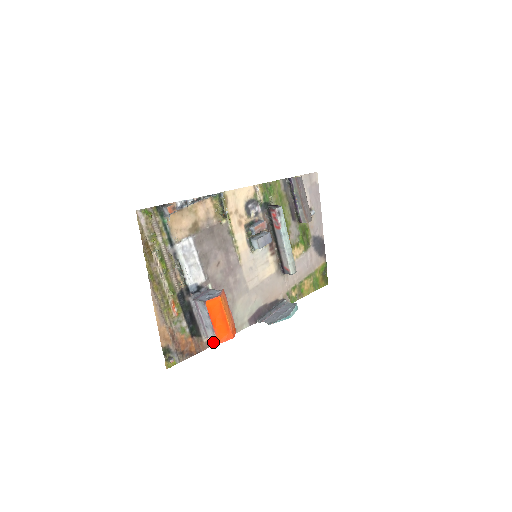
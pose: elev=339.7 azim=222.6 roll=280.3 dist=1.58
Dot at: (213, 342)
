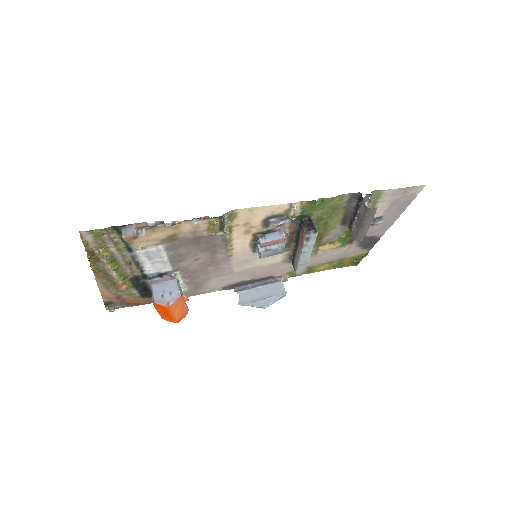
Dot at: occluded
